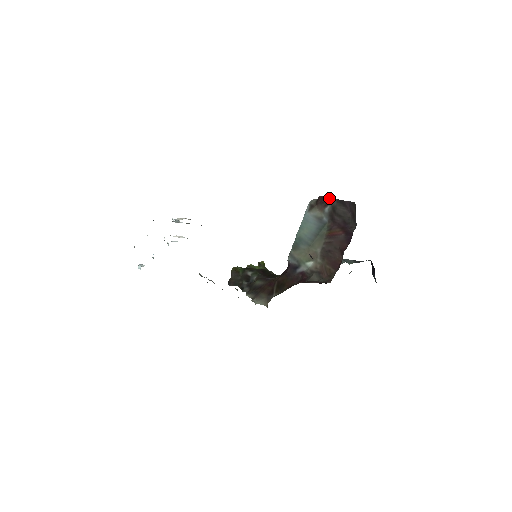
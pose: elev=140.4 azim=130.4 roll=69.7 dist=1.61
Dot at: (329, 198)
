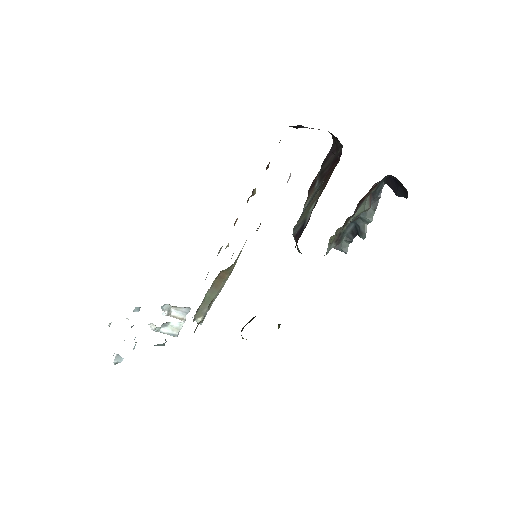
Dot at: (315, 178)
